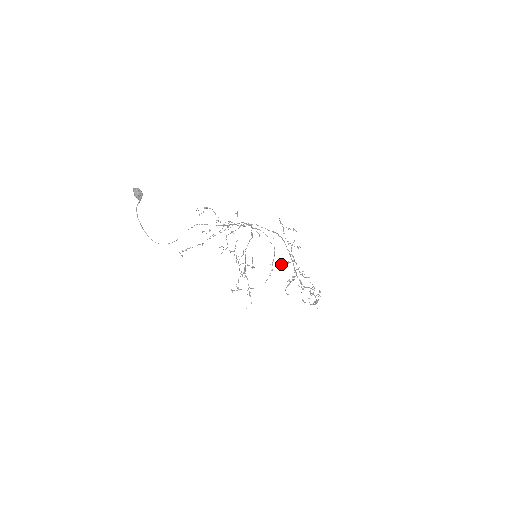
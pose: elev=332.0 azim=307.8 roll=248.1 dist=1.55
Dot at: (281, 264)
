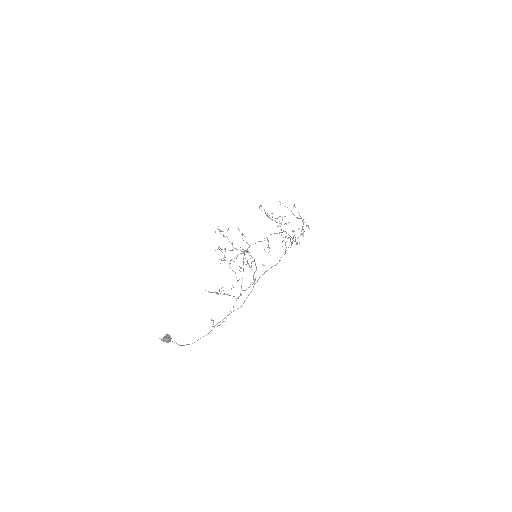
Dot at: occluded
